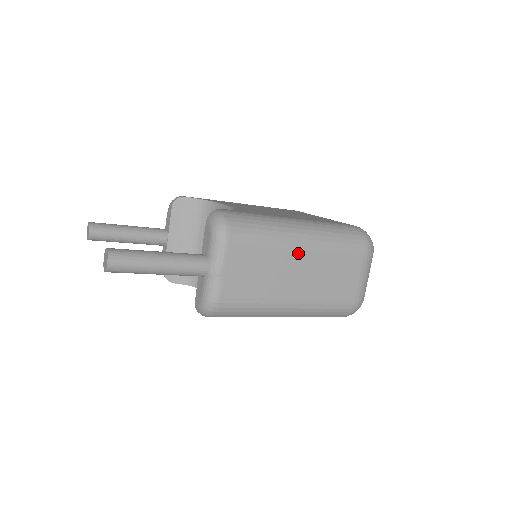
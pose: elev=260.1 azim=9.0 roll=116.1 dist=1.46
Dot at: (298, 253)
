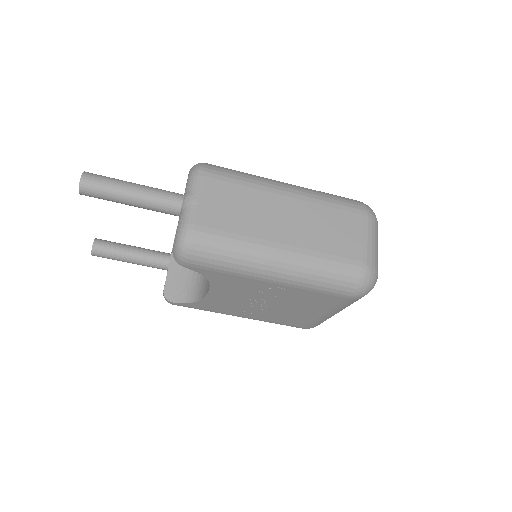
Dot at: (282, 198)
